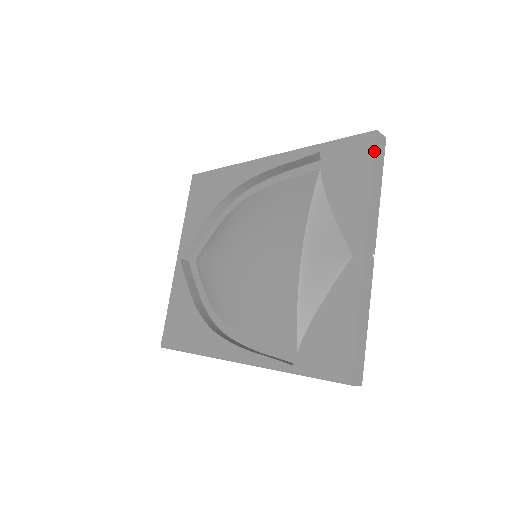
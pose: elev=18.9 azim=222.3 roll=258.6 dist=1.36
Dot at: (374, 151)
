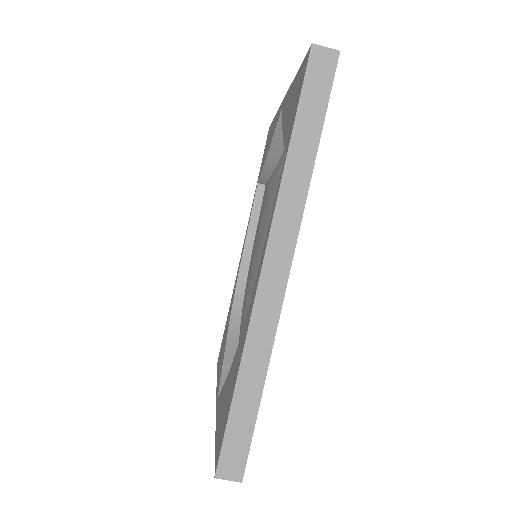
Dot at: (271, 124)
